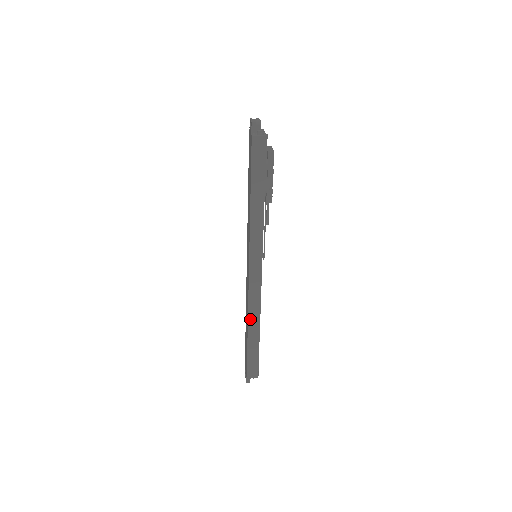
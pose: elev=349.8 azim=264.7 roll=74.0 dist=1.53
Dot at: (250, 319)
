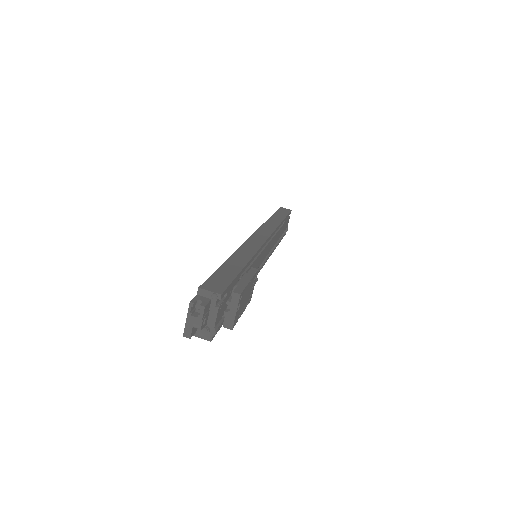
Dot at: occluded
